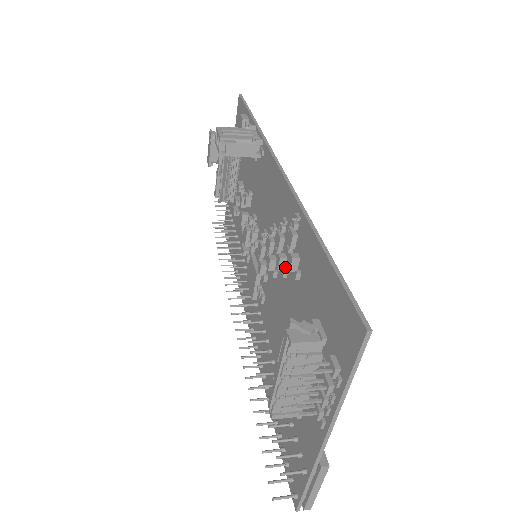
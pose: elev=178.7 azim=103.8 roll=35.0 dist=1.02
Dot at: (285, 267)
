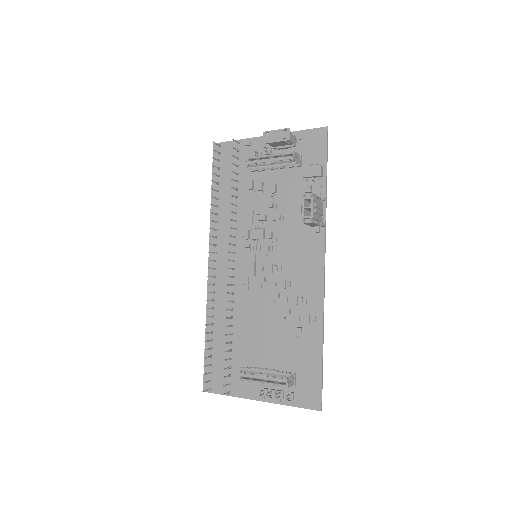
Dot at: (285, 314)
